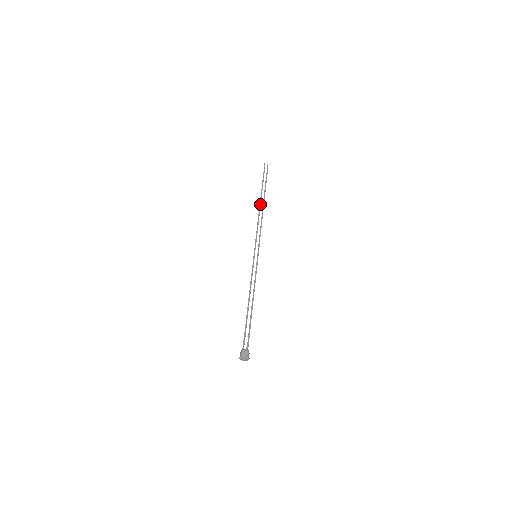
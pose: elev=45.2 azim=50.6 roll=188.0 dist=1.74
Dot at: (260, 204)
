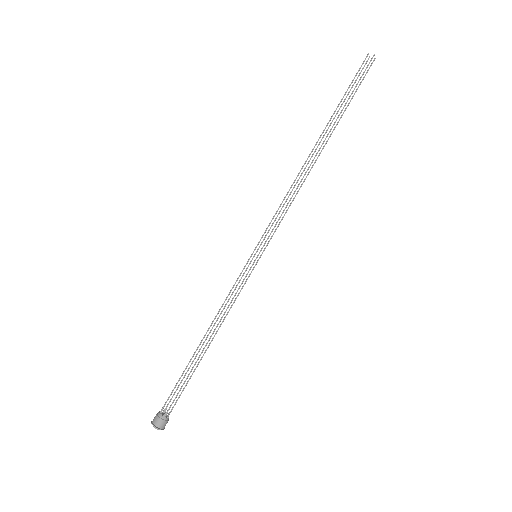
Dot at: occluded
